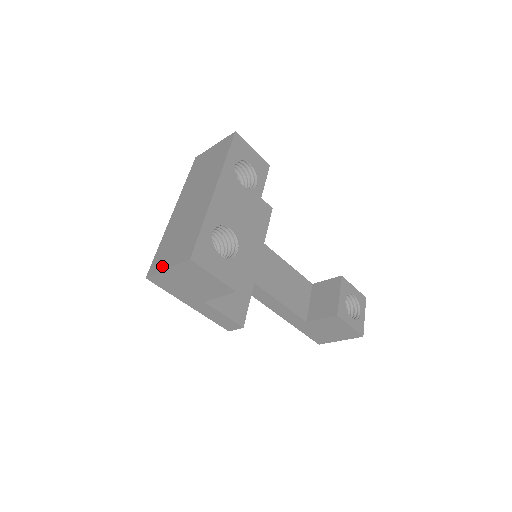
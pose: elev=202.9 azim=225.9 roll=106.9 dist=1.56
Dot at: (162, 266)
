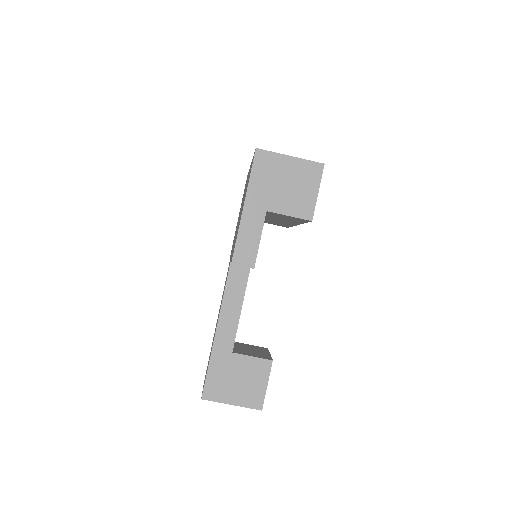
Dot at: (280, 154)
